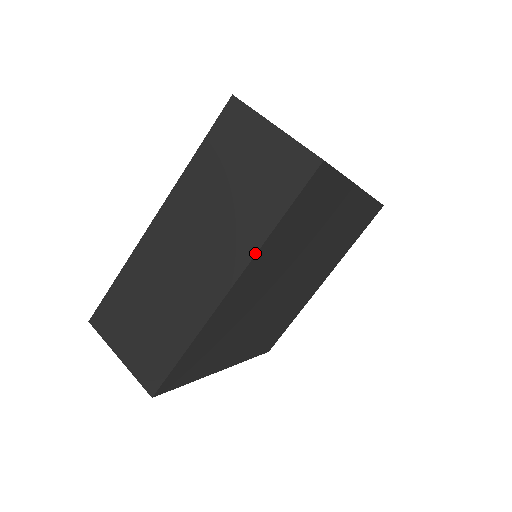
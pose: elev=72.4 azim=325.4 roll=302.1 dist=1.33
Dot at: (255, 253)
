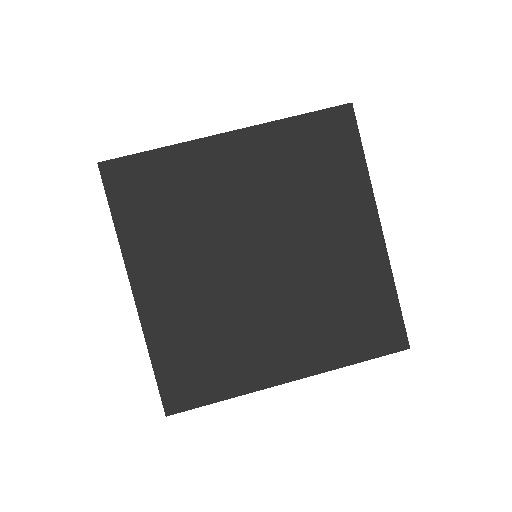
Dot at: (264, 123)
